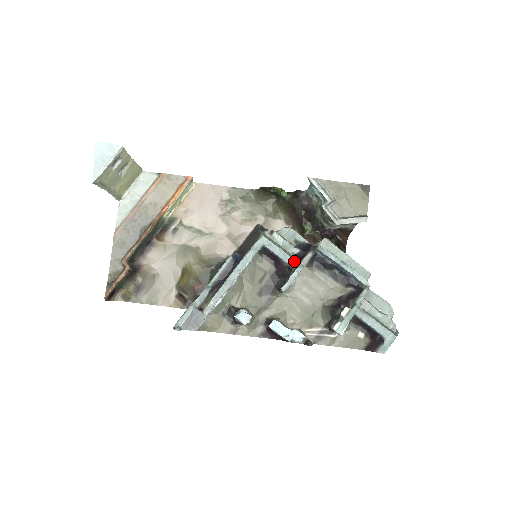
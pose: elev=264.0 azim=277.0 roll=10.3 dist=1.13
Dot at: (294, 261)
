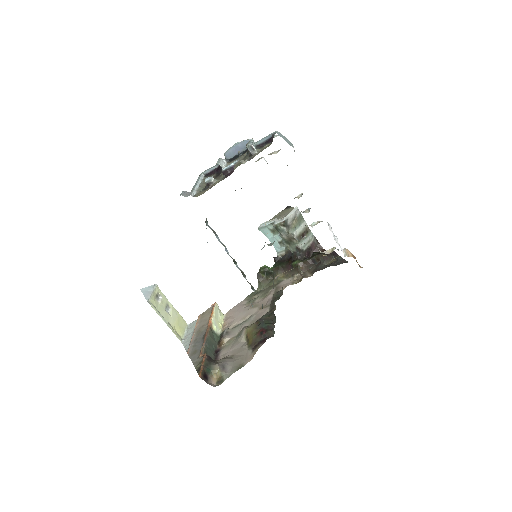
Dot at: occluded
